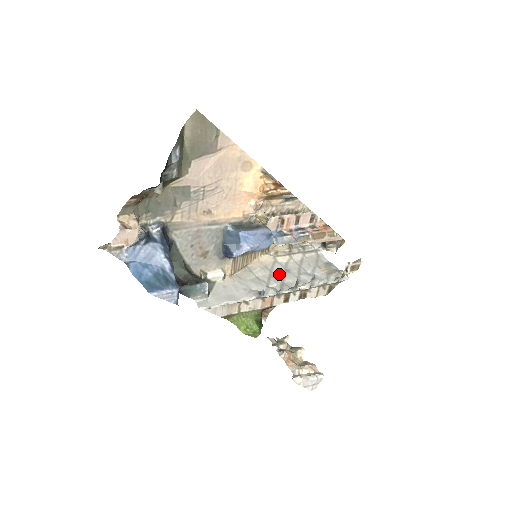
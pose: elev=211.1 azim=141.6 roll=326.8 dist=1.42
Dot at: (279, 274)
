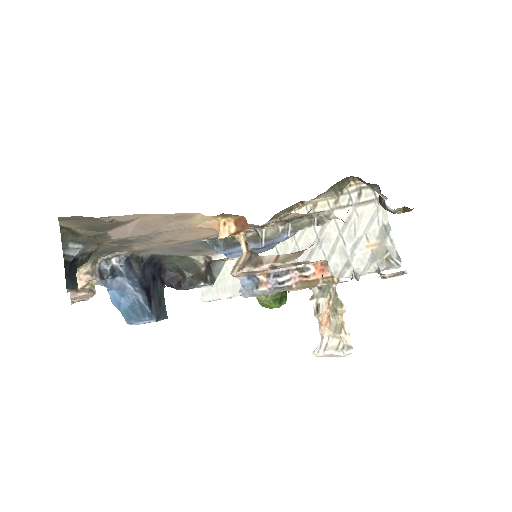
Dot at: occluded
